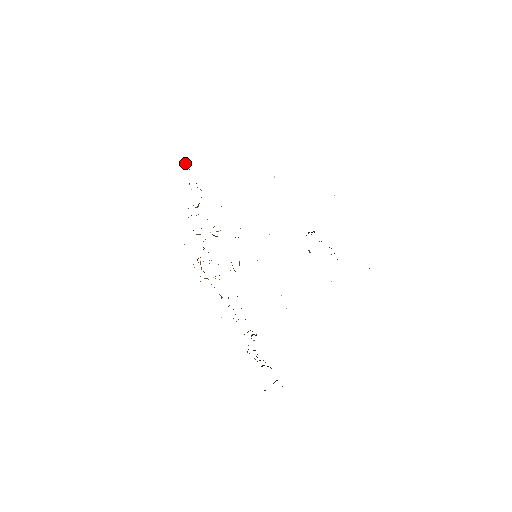
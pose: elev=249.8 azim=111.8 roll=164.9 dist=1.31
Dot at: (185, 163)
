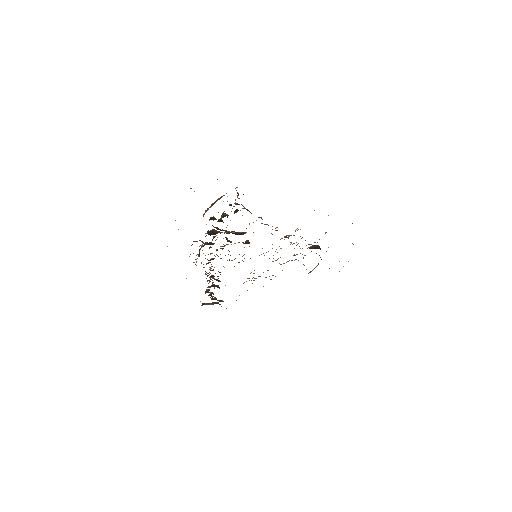
Dot at: occluded
